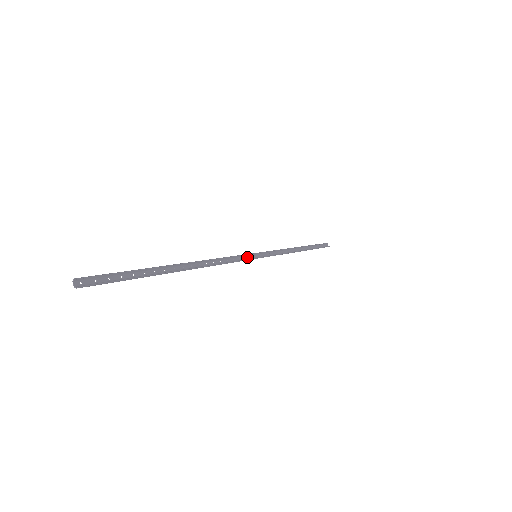
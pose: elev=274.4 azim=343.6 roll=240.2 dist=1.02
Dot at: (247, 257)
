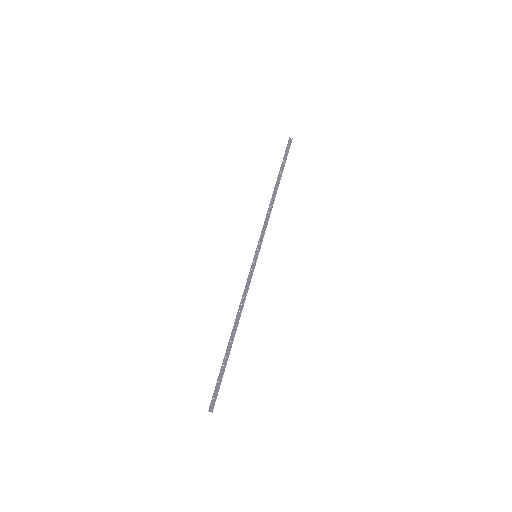
Dot at: (252, 266)
